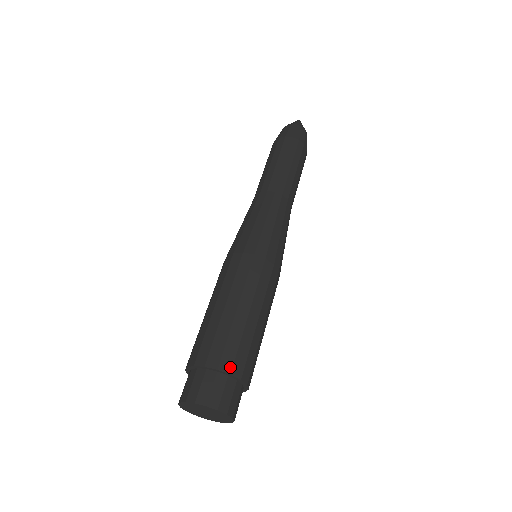
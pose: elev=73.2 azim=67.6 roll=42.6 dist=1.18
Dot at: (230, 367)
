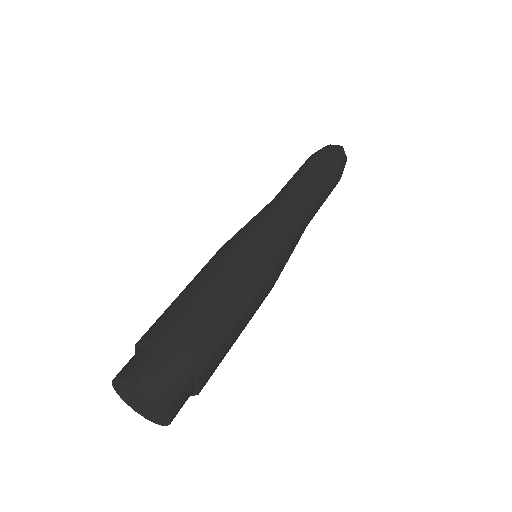
Dot at: (204, 380)
